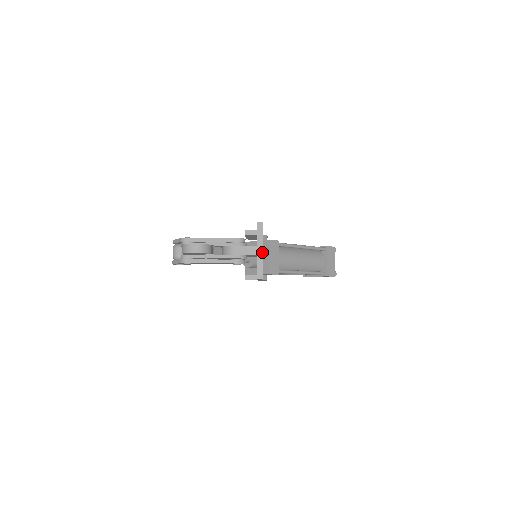
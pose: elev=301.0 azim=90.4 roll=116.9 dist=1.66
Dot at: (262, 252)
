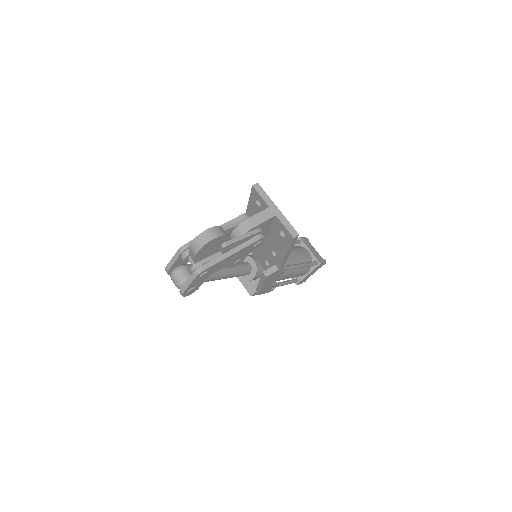
Dot at: (278, 210)
